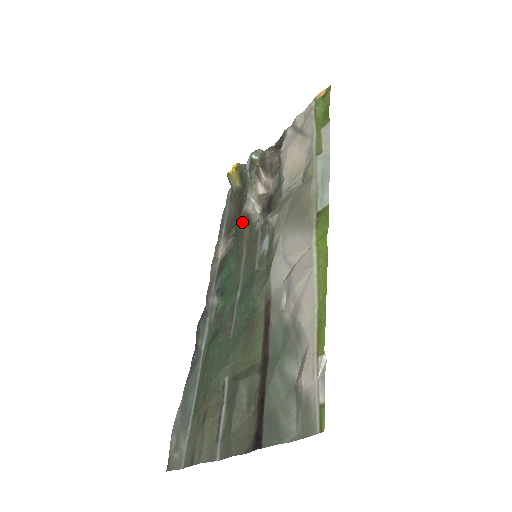
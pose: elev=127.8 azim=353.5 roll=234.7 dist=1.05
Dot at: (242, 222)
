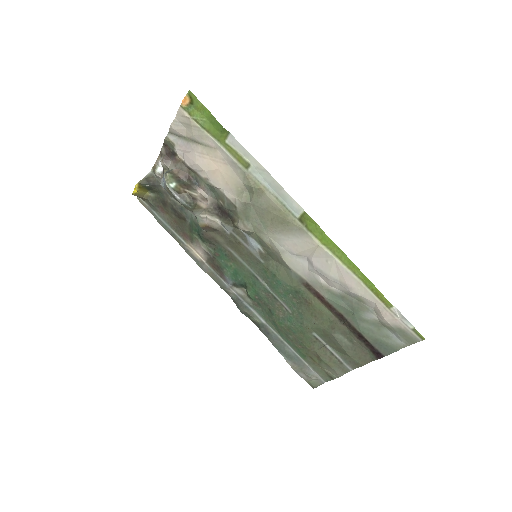
Dot at: (205, 232)
